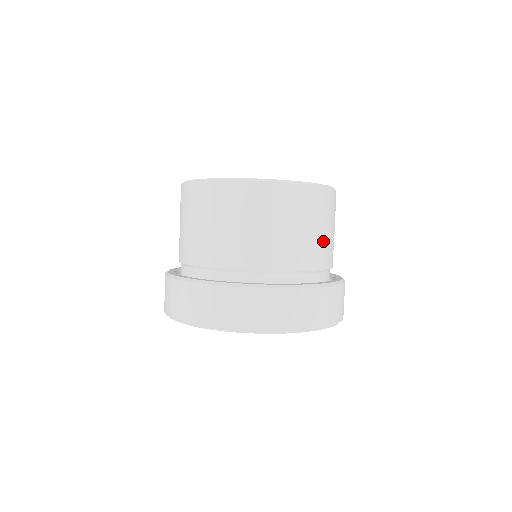
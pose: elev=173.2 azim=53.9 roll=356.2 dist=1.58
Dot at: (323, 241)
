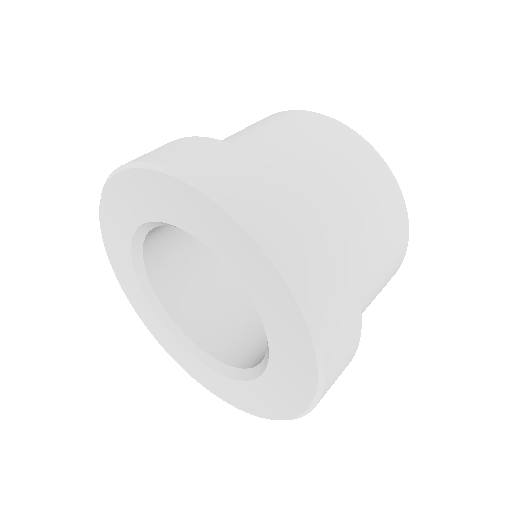
Dot at: (343, 192)
